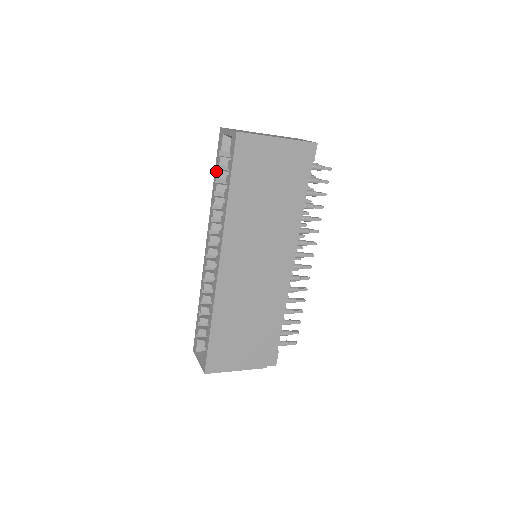
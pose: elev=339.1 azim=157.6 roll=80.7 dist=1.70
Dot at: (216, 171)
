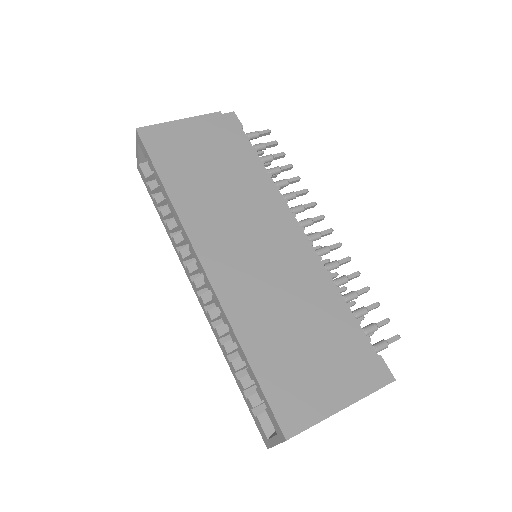
Dot at: (154, 202)
